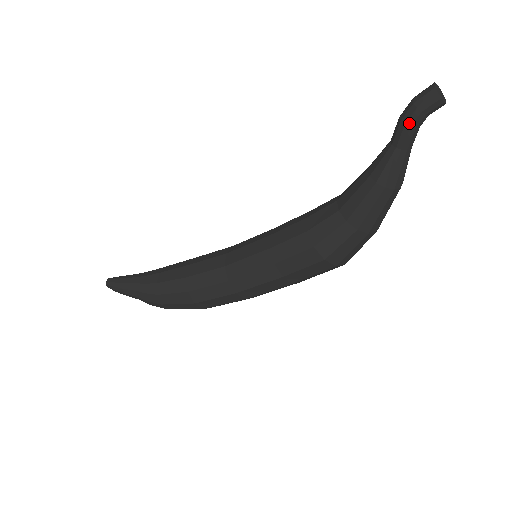
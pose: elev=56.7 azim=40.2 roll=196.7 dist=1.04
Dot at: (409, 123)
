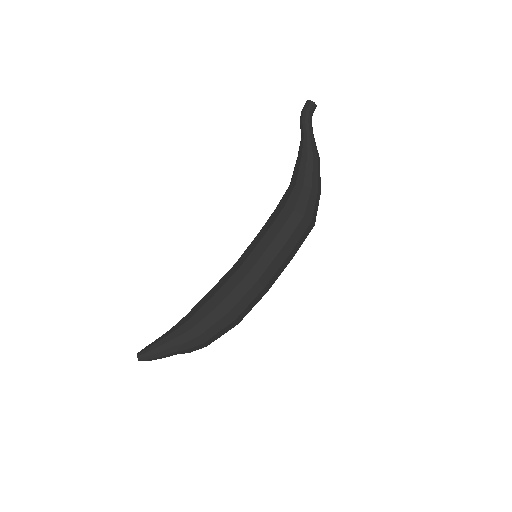
Dot at: (307, 119)
